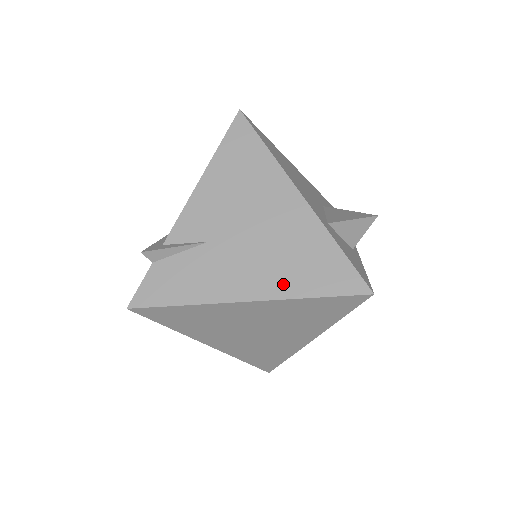
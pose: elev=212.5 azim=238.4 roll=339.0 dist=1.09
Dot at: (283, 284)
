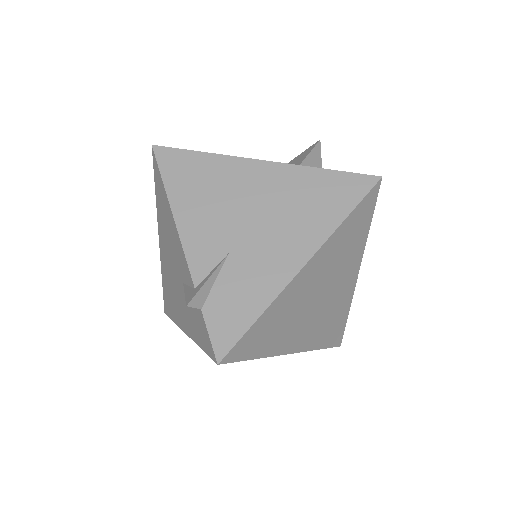
Dot at: (317, 228)
